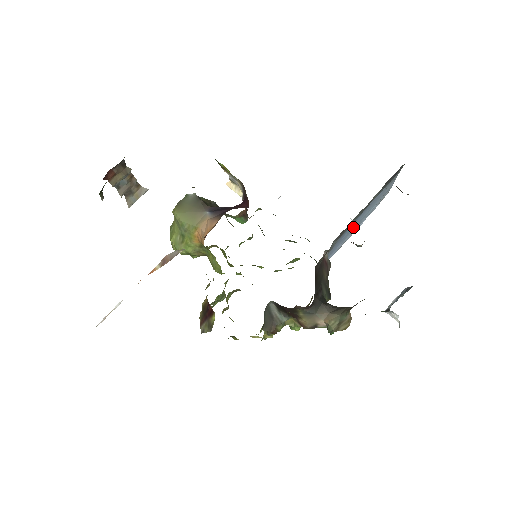
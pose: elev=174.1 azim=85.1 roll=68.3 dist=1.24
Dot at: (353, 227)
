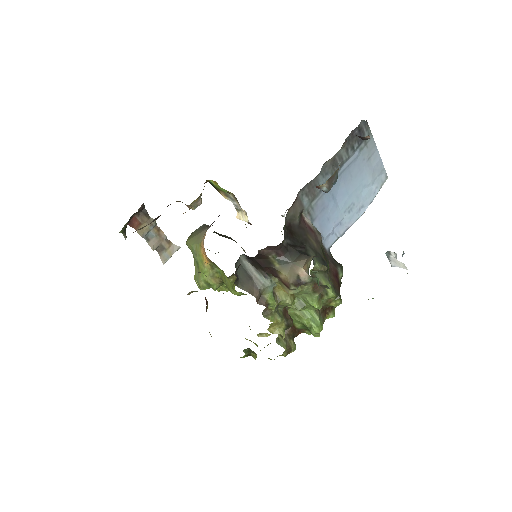
Dot at: (342, 201)
